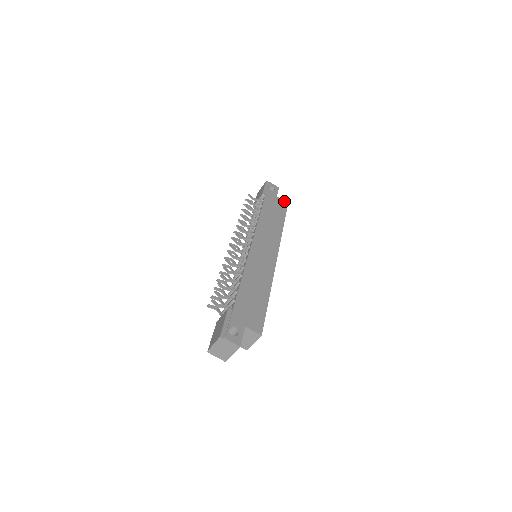
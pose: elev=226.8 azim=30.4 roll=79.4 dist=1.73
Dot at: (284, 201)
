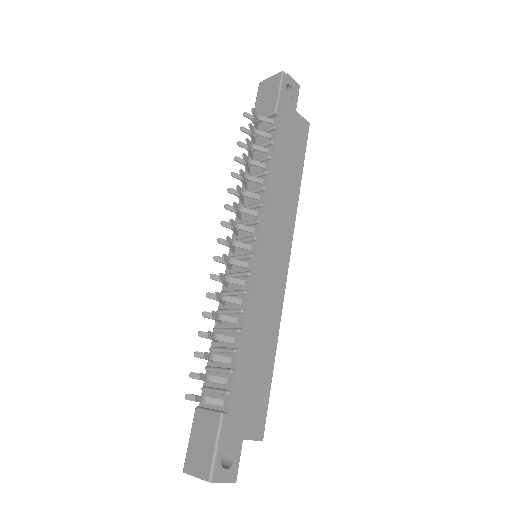
Dot at: (305, 120)
